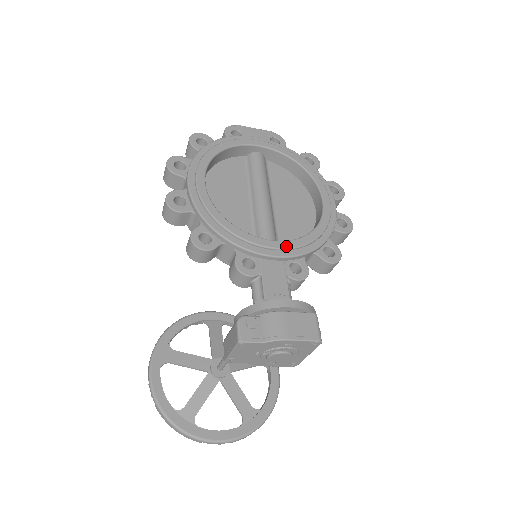
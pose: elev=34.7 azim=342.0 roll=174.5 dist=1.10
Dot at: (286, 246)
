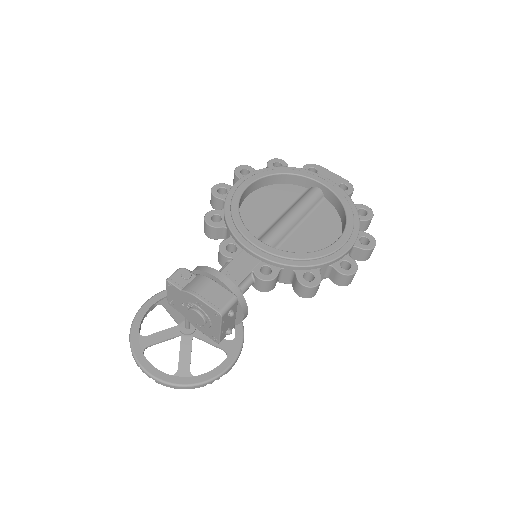
Dot at: (268, 250)
